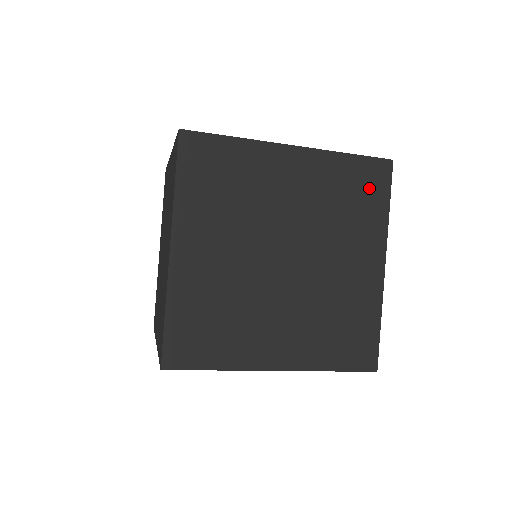
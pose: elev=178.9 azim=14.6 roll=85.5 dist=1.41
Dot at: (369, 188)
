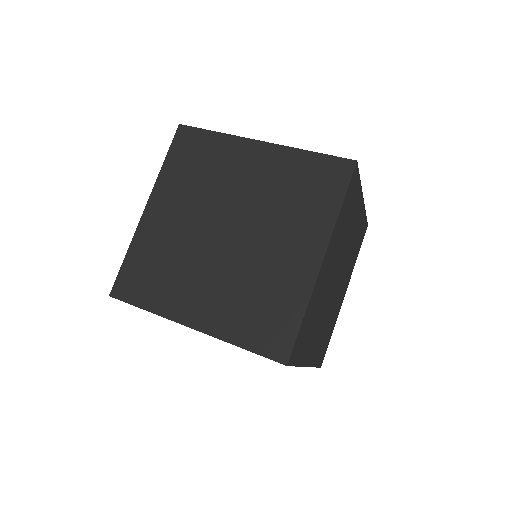
Dot at: (352, 194)
